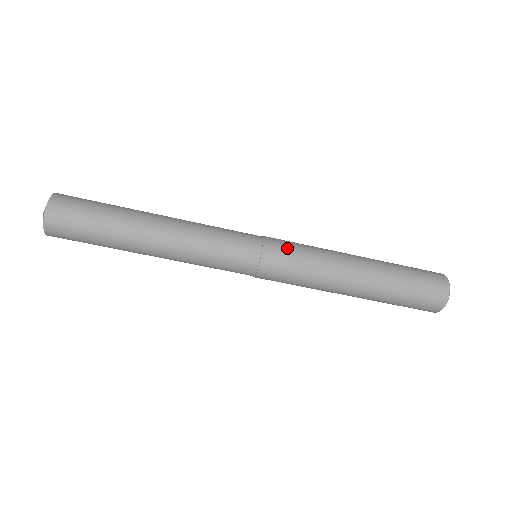
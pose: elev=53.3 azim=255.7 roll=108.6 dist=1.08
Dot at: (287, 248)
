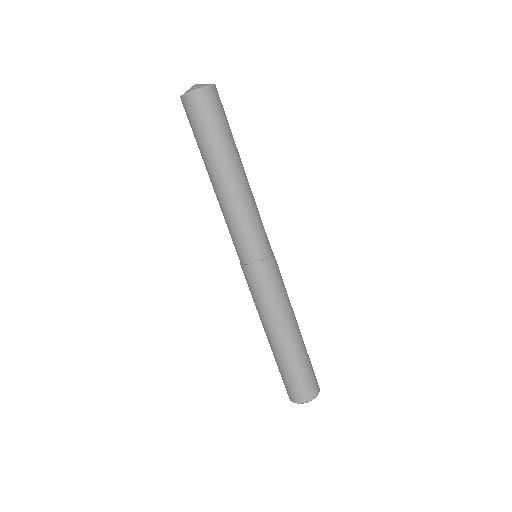
Dot at: occluded
